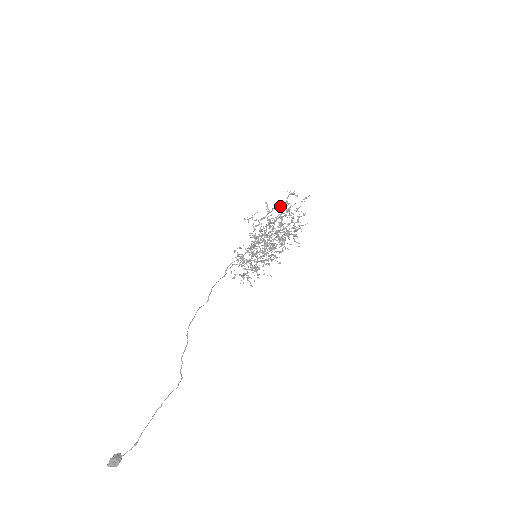
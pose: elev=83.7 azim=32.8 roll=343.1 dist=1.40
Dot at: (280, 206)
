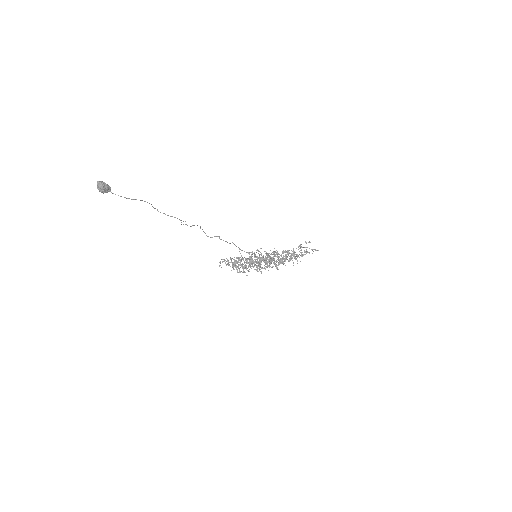
Dot at: occluded
